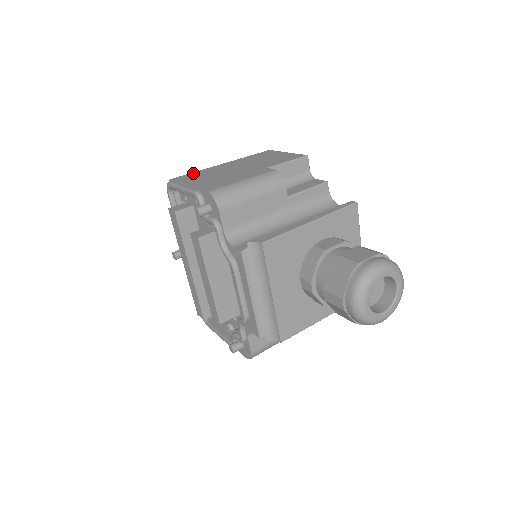
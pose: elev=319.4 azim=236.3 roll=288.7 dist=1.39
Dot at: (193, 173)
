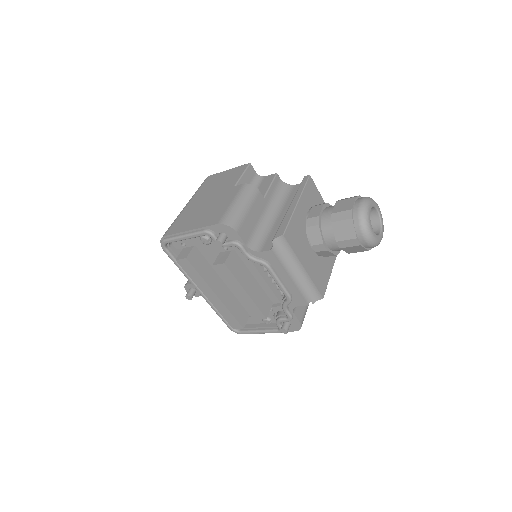
Dot at: (175, 223)
